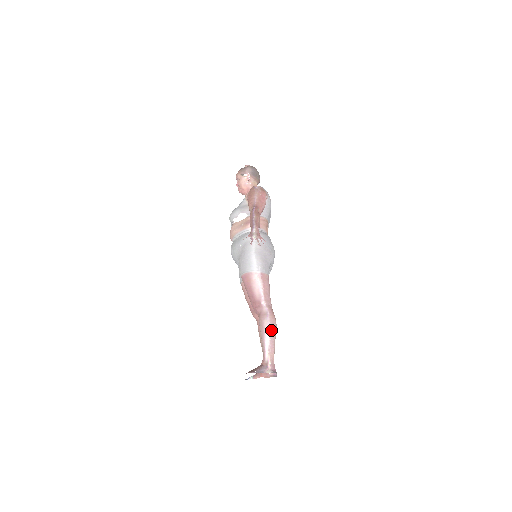
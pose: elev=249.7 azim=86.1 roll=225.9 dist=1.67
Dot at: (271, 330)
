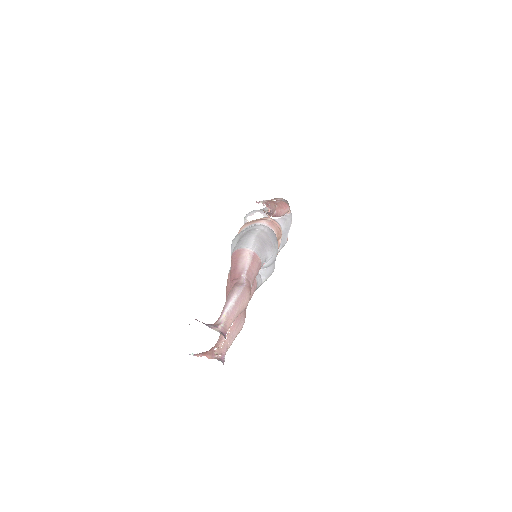
Dot at: (240, 297)
